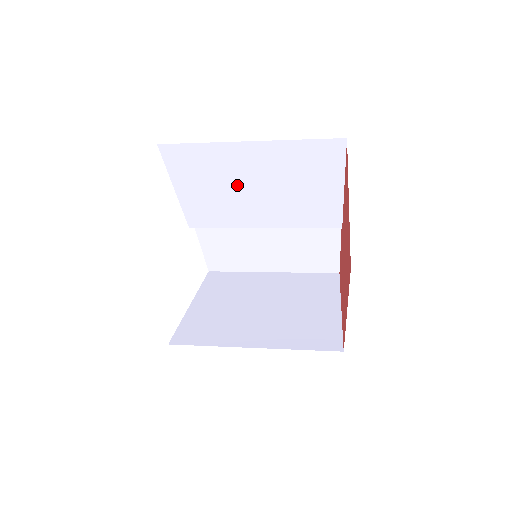
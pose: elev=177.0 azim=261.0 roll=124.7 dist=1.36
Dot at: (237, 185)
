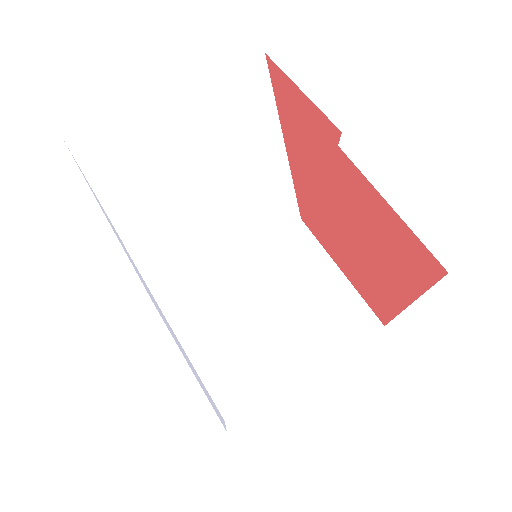
Dot at: occluded
